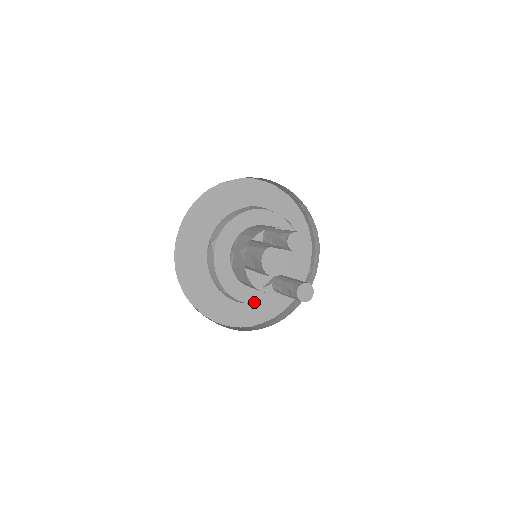
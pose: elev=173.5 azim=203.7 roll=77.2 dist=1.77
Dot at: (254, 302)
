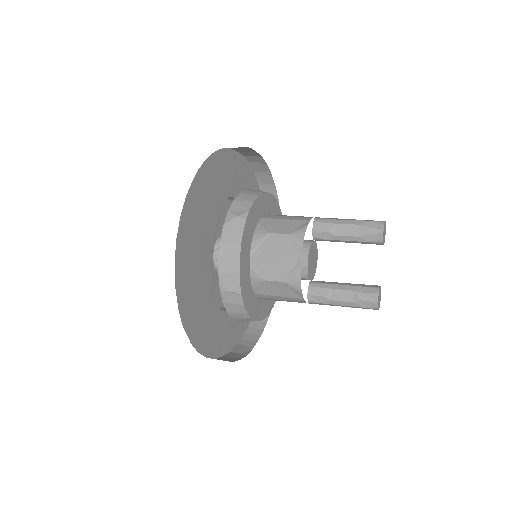
Dot at: (253, 317)
